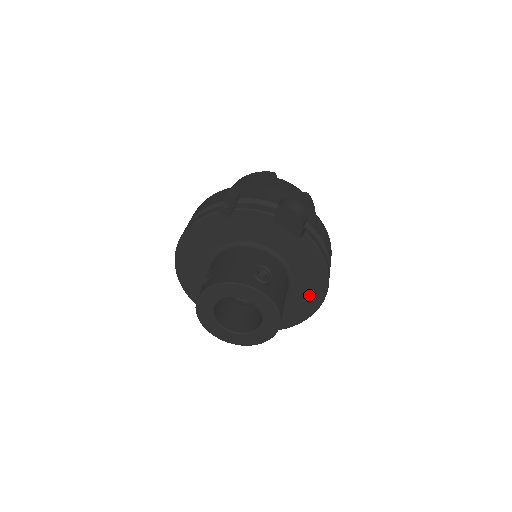
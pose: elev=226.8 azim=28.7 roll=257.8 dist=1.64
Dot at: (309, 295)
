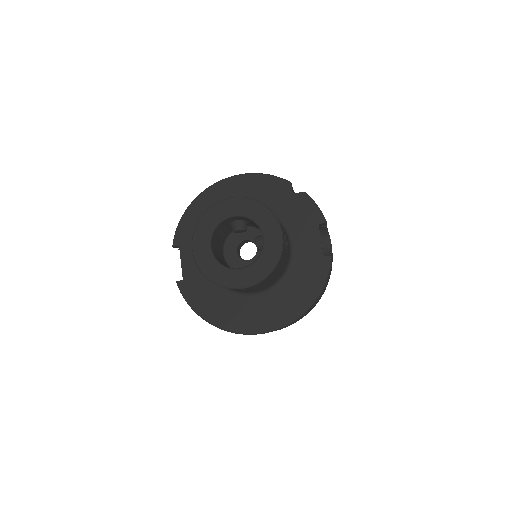
Dot at: (275, 312)
